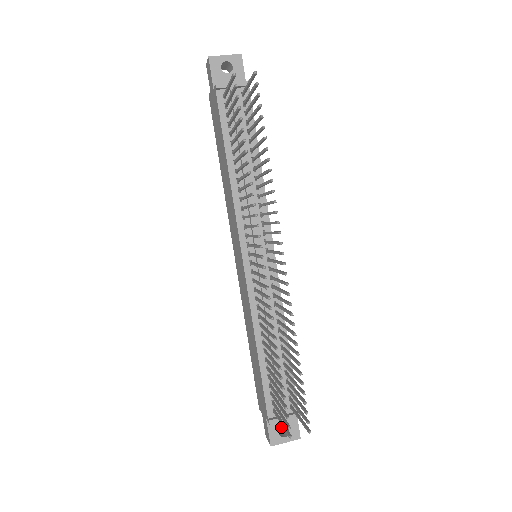
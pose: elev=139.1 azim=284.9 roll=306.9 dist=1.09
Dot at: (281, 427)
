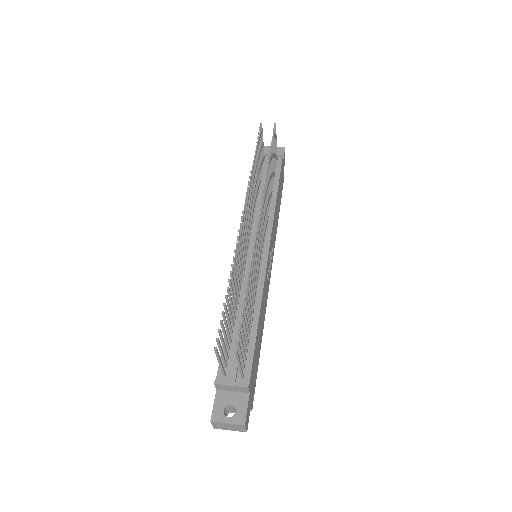
Dot at: (228, 404)
